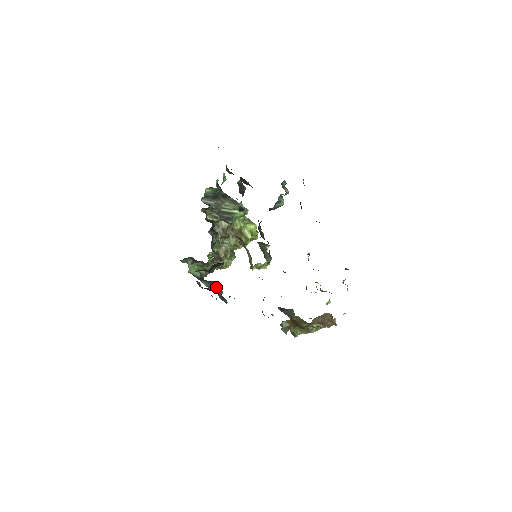
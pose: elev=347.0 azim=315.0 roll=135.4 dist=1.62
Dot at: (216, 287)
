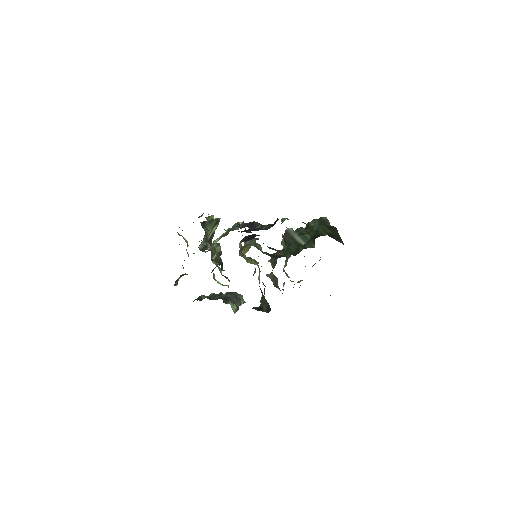
Dot at: (240, 298)
